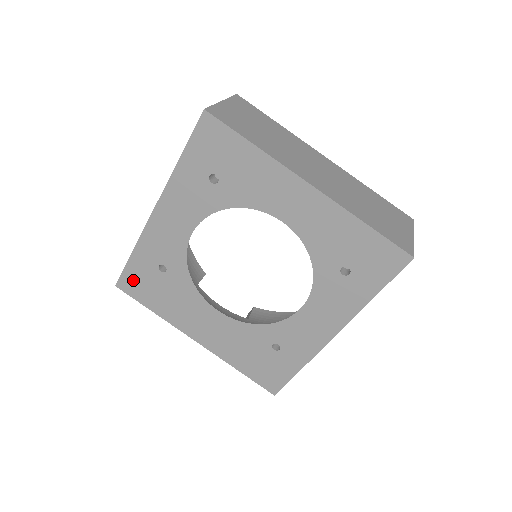
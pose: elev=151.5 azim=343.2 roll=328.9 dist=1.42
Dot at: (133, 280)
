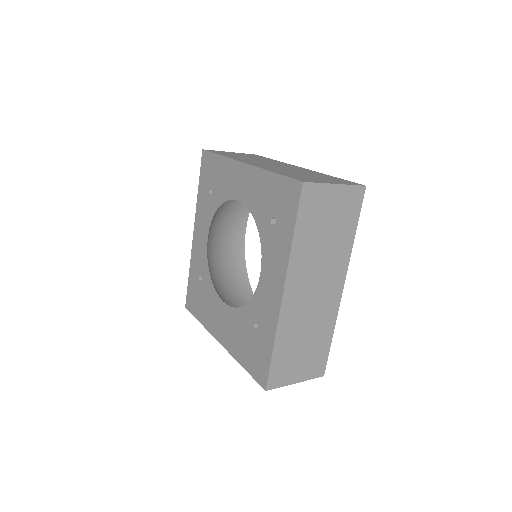
Dot at: (191, 297)
